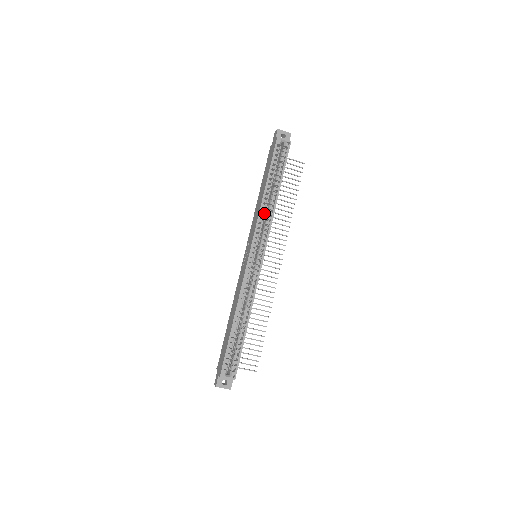
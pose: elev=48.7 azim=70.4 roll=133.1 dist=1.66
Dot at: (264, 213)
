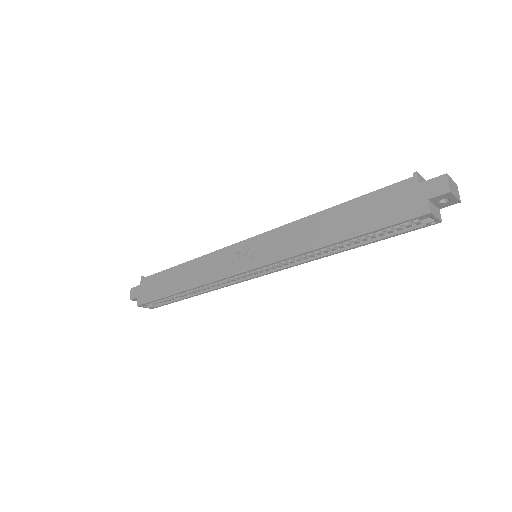
Dot at: occluded
